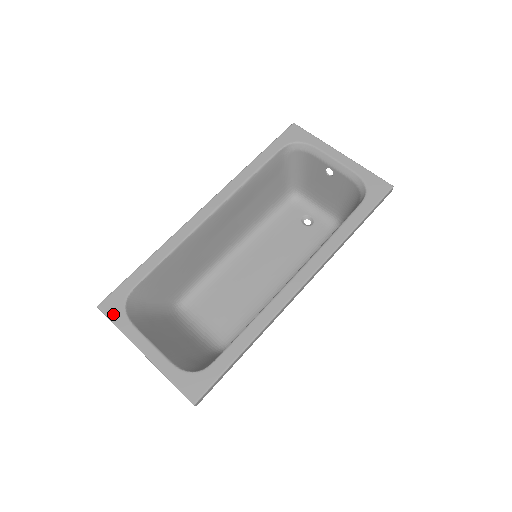
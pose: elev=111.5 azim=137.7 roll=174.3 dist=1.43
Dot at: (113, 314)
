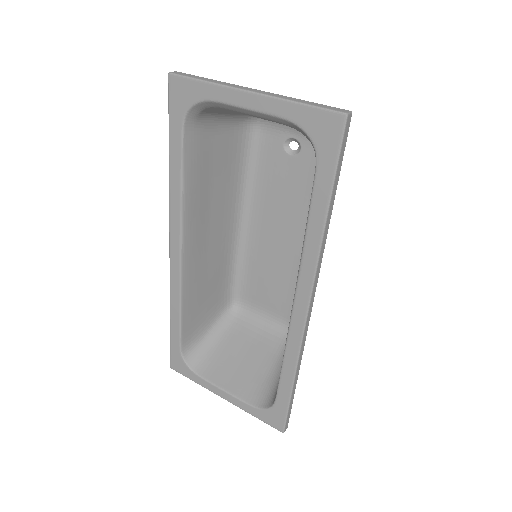
Dot at: (184, 372)
